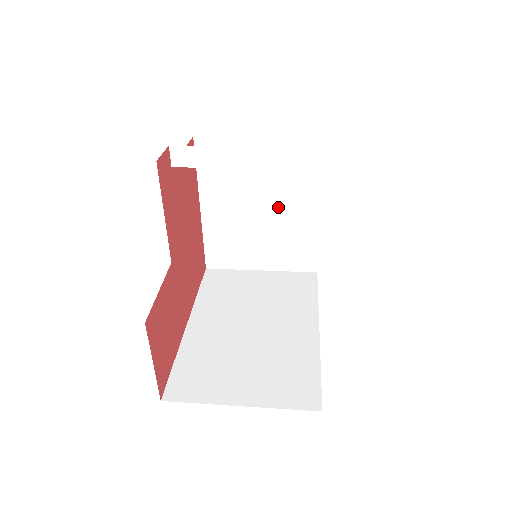
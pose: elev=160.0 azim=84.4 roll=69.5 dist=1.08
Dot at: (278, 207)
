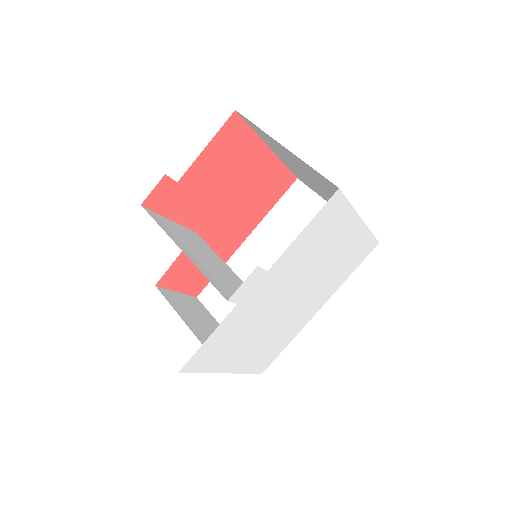
Dot at: (327, 191)
